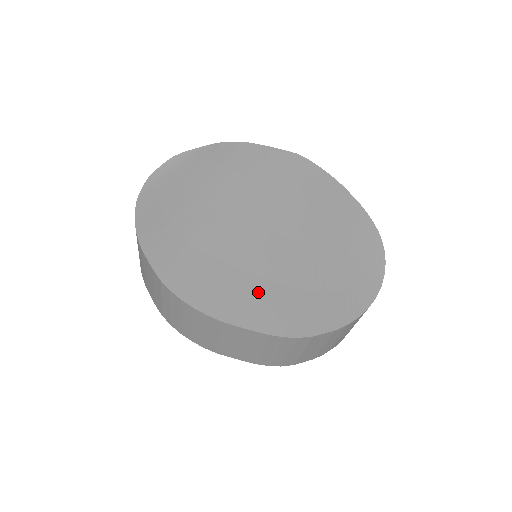
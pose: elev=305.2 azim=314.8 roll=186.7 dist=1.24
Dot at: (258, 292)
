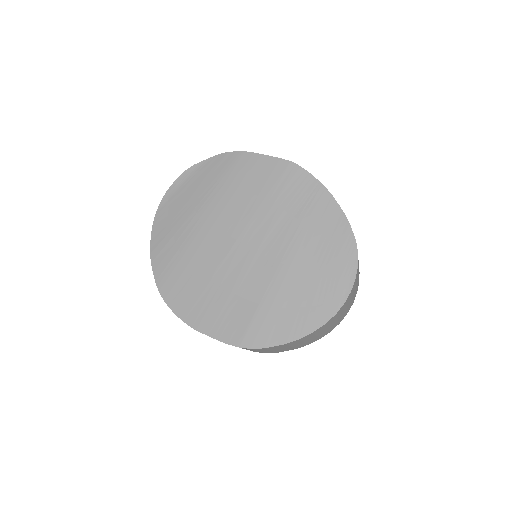
Dot at: (227, 306)
